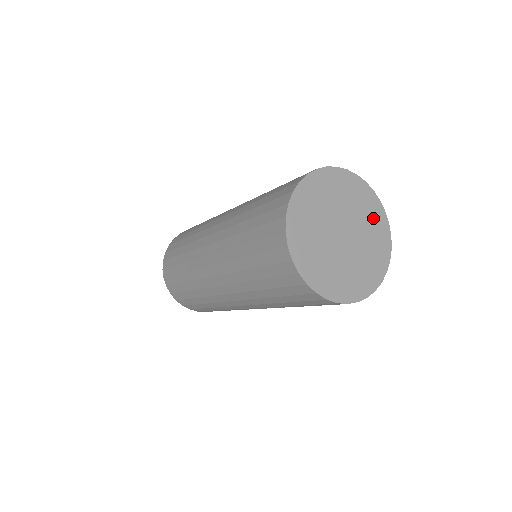
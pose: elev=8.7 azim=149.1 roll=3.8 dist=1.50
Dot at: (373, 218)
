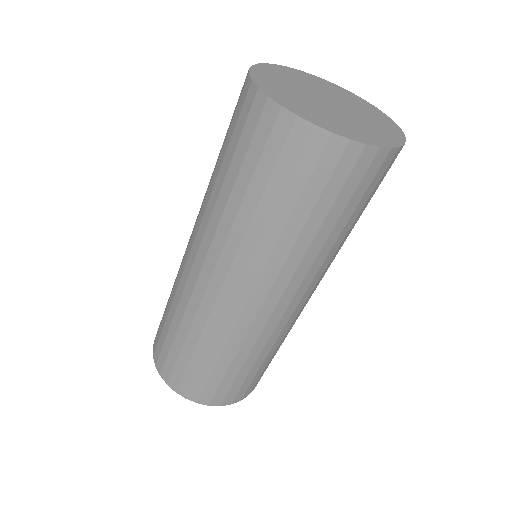
Dot at: (327, 86)
